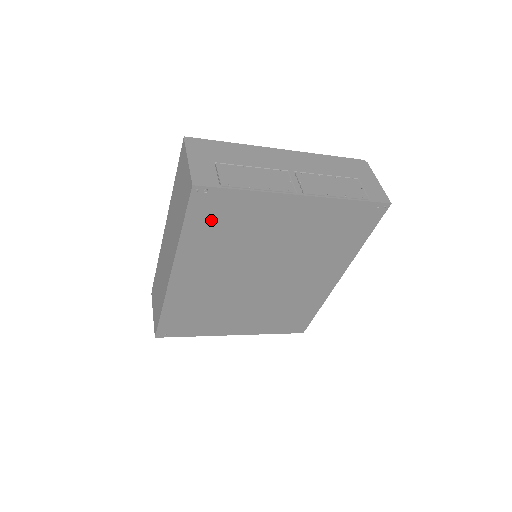
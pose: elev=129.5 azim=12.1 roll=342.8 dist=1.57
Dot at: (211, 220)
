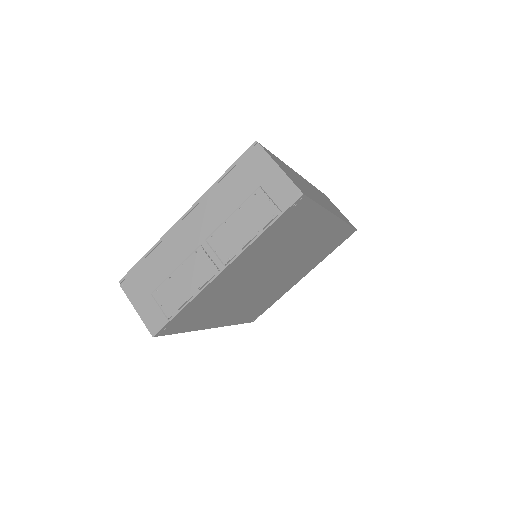
Dot at: (191, 319)
